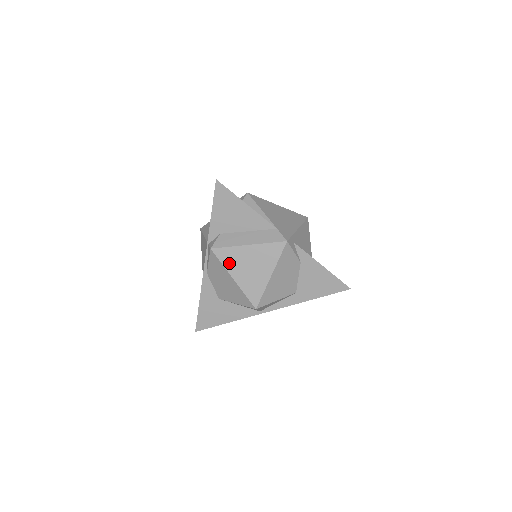
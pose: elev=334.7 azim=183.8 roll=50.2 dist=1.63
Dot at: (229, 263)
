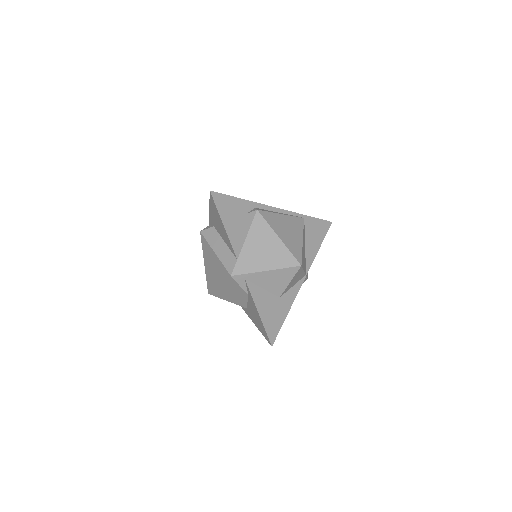
Dot at: (205, 251)
